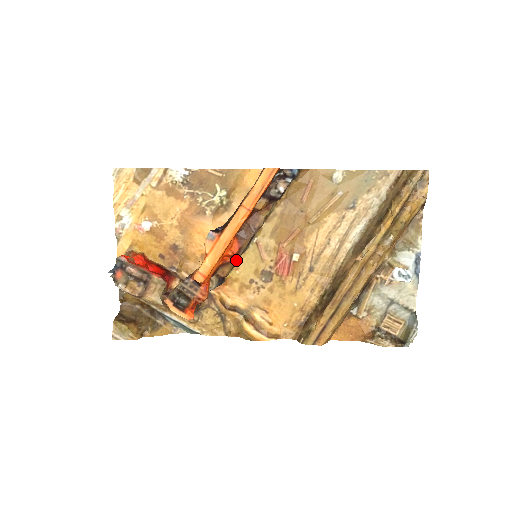
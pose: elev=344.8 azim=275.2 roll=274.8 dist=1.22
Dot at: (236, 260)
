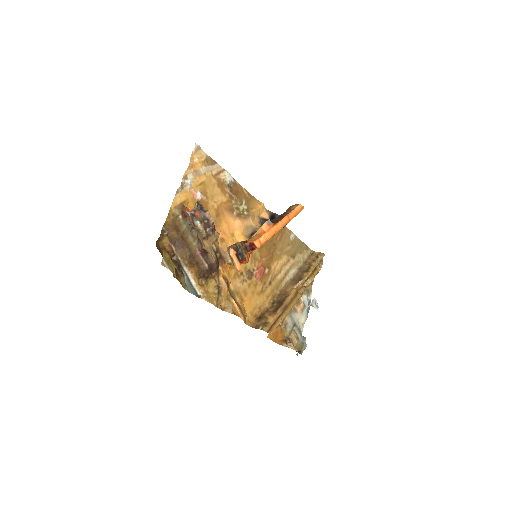
Dot at: occluded
